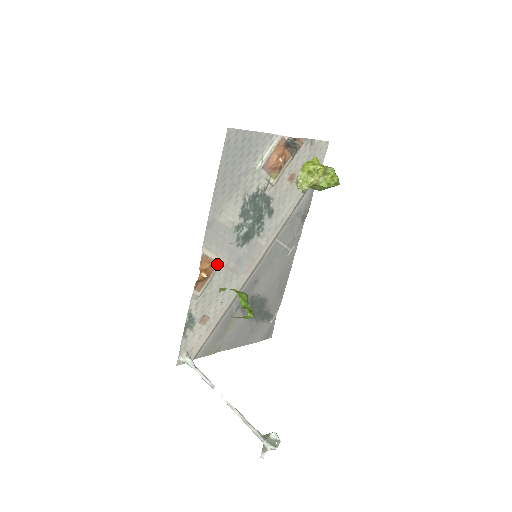
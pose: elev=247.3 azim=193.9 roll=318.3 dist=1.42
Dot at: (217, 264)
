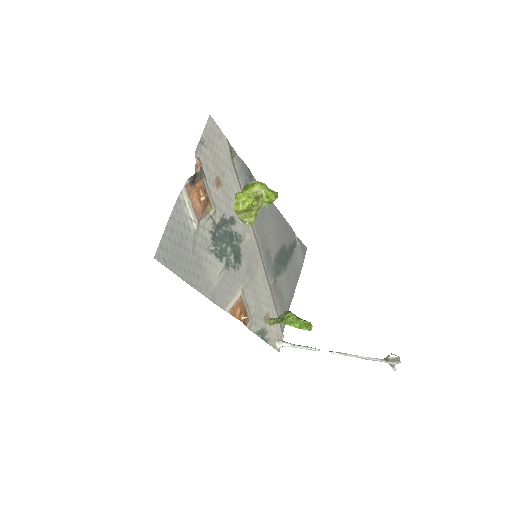
Dot at: (241, 297)
